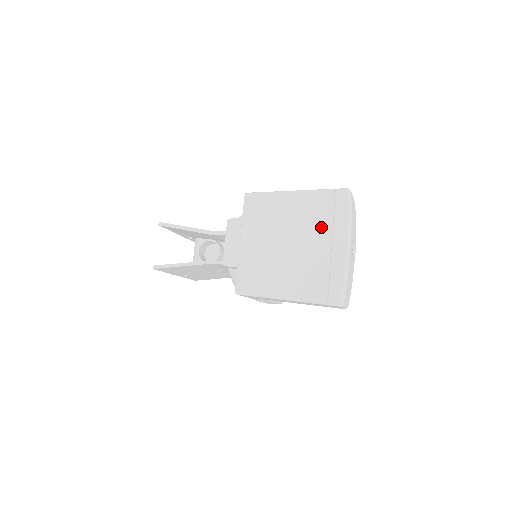
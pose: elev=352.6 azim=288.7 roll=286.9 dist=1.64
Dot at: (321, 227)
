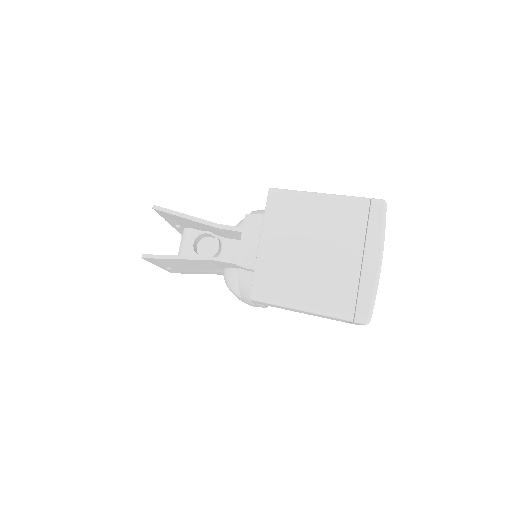
Dot at: (353, 237)
